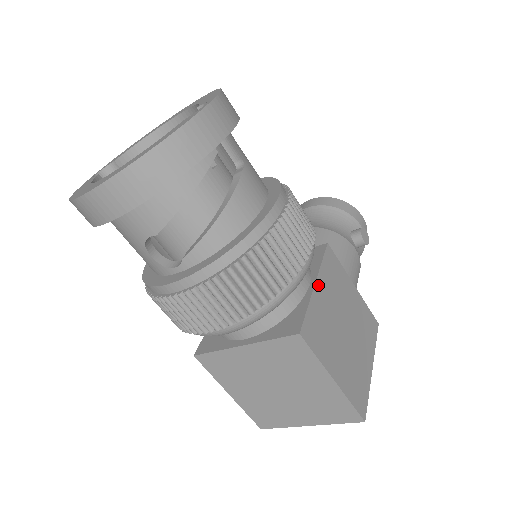
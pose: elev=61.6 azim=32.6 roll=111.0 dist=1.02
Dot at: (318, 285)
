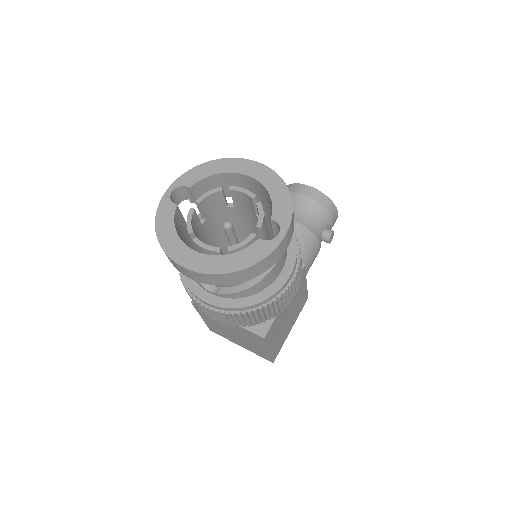
Dot at: occluded
